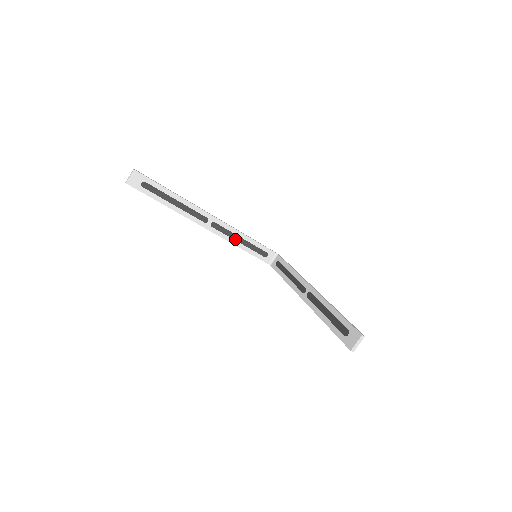
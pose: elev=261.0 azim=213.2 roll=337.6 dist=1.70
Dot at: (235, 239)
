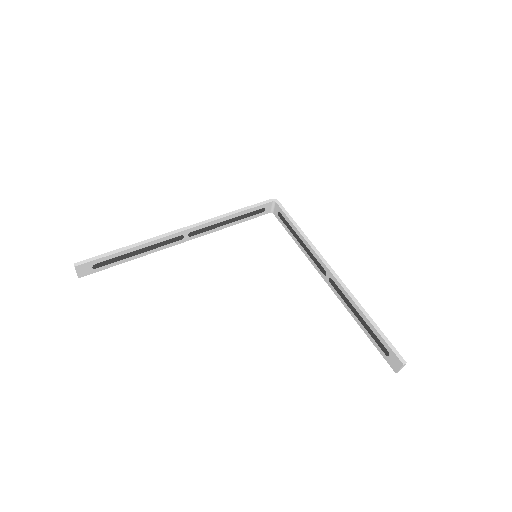
Dot at: (222, 225)
